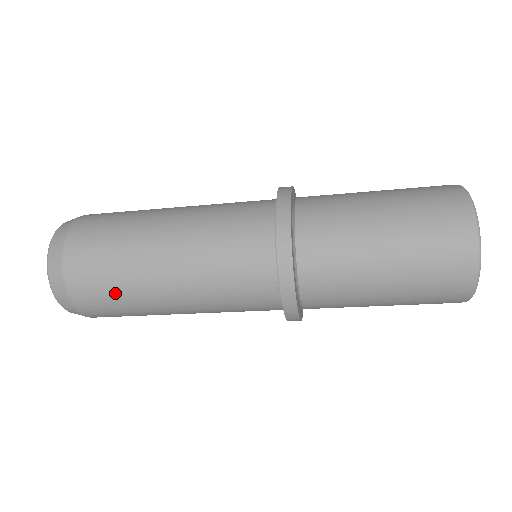
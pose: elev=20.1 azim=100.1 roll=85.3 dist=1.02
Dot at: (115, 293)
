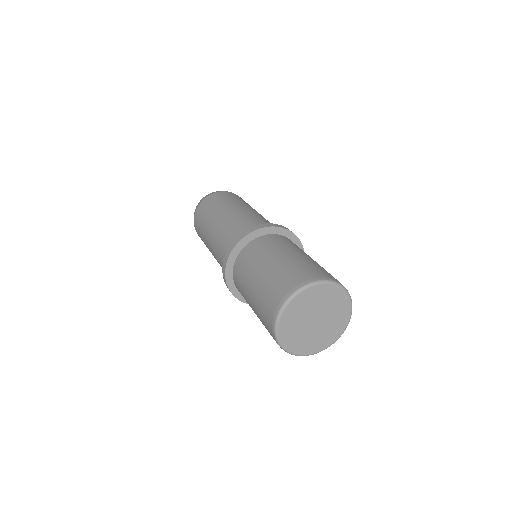
Dot at: occluded
